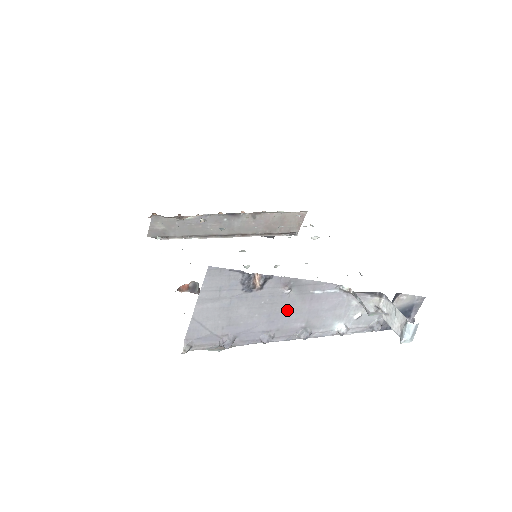
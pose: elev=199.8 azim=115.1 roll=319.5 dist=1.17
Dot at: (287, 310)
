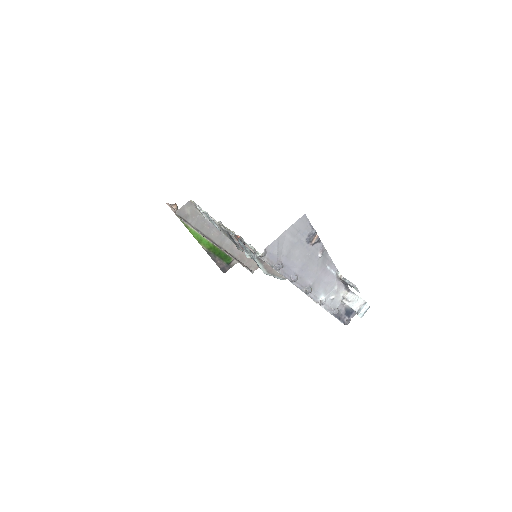
Dot at: (312, 268)
